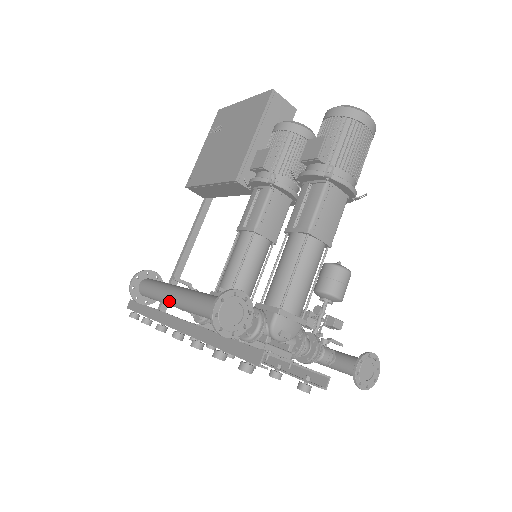
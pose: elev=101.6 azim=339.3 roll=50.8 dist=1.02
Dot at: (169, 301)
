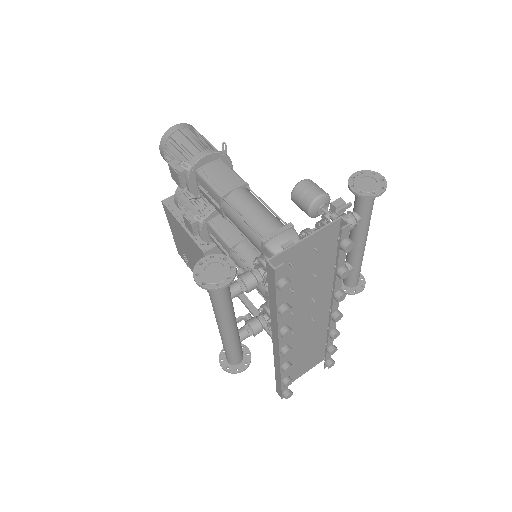
Dot at: (225, 334)
